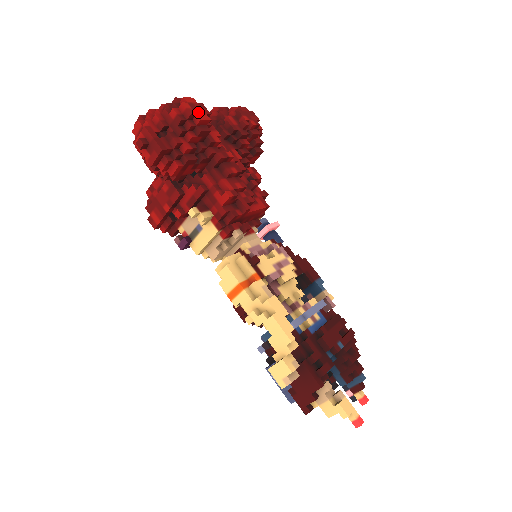
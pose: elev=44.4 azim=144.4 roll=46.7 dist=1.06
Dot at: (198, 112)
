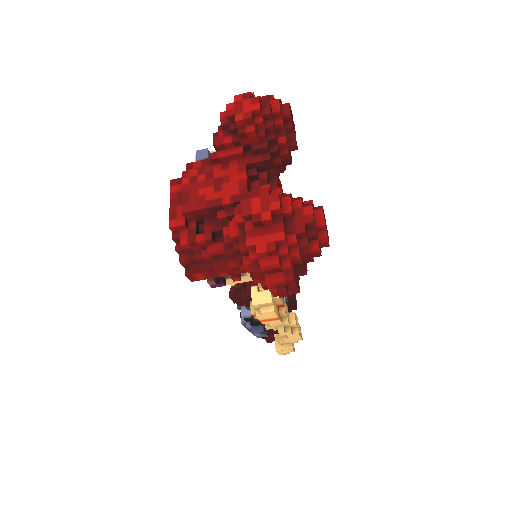
Dot at: (327, 232)
